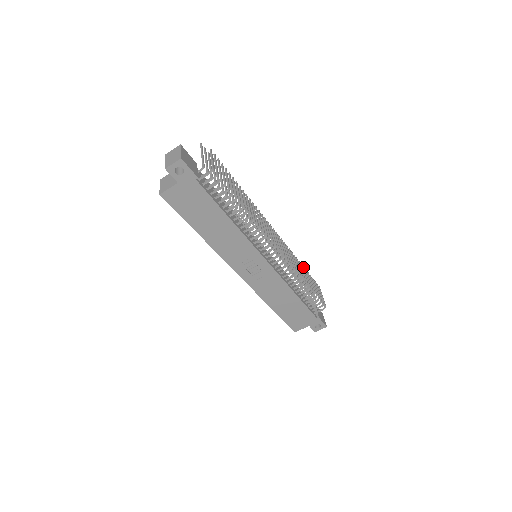
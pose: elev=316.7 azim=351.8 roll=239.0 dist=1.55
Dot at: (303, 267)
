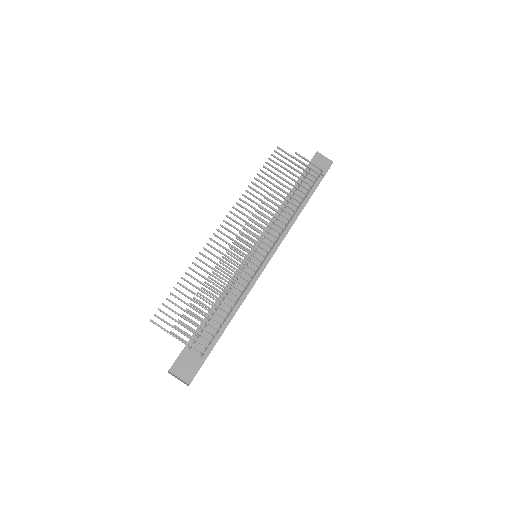
Dot at: occluded
